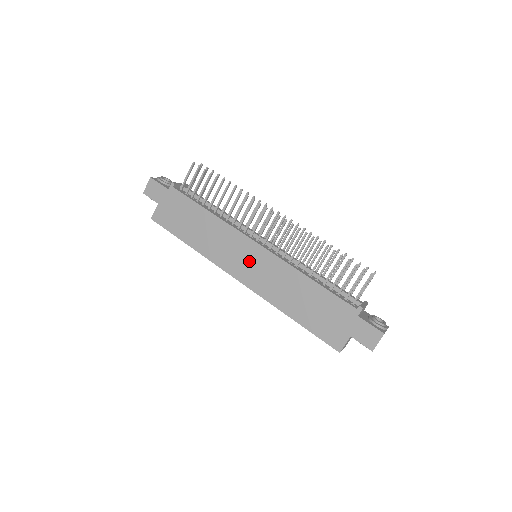
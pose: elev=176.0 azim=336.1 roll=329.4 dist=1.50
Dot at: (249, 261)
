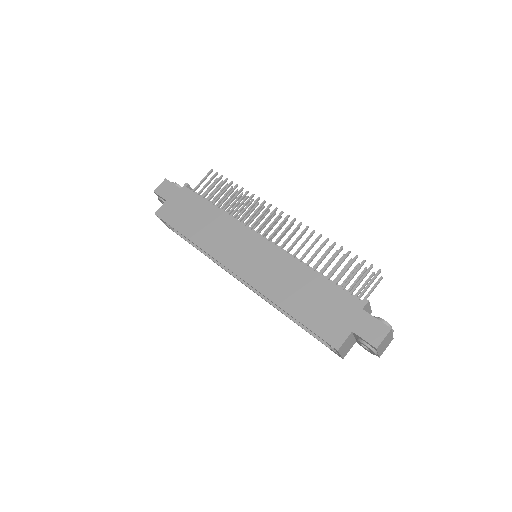
Dot at: (249, 253)
